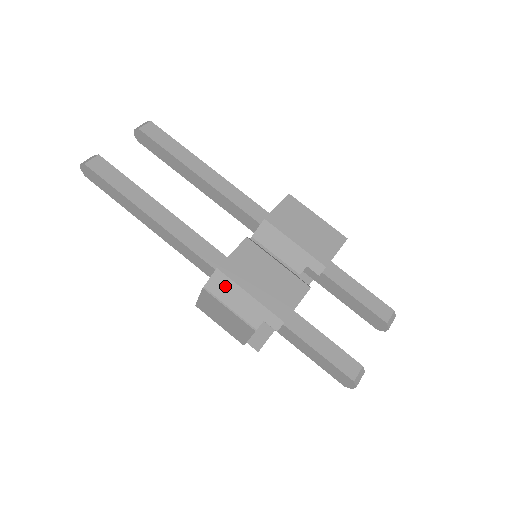
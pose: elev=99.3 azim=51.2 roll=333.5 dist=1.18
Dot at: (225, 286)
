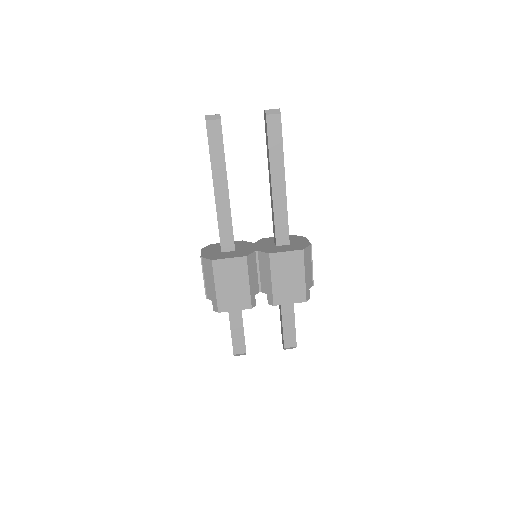
Dot at: (209, 270)
